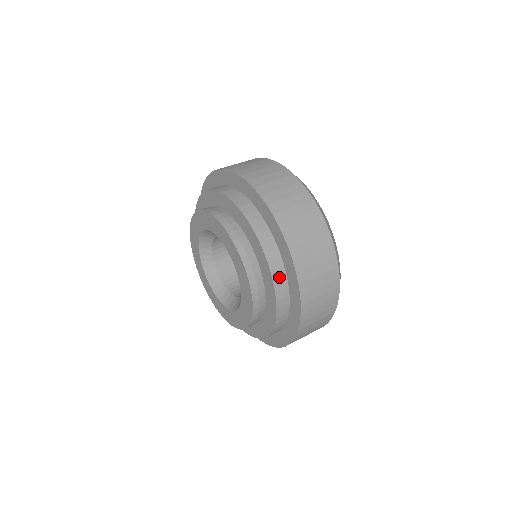
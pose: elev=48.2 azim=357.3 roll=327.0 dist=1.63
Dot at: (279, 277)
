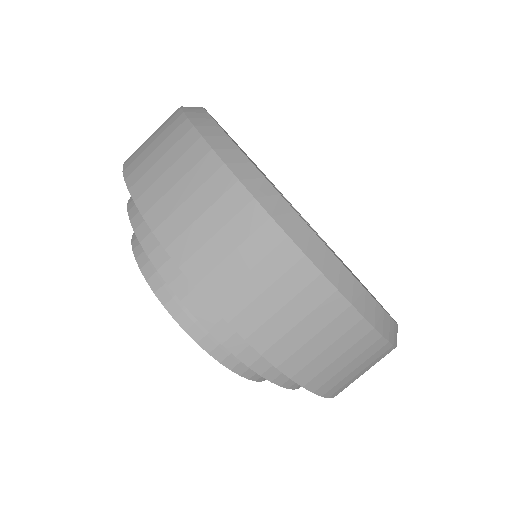
Dot at: (164, 257)
